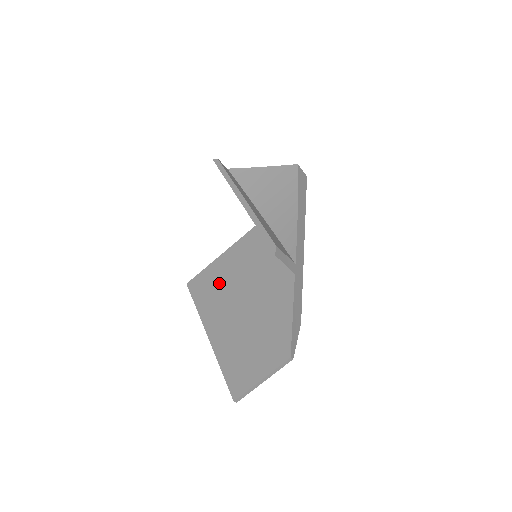
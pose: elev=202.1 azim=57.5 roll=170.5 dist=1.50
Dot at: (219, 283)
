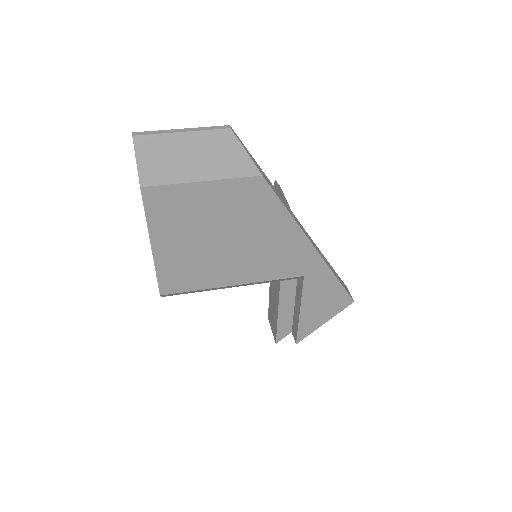
Dot at: occluded
